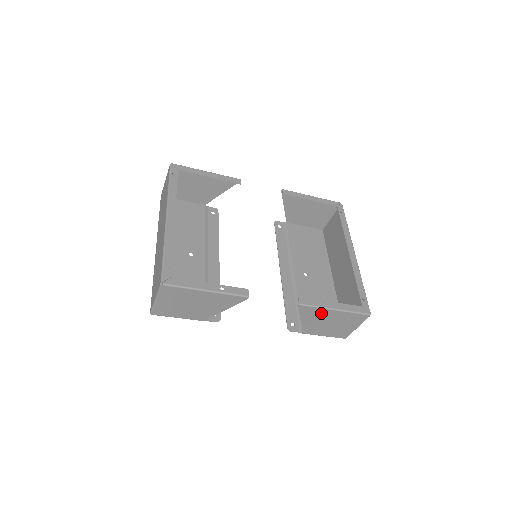
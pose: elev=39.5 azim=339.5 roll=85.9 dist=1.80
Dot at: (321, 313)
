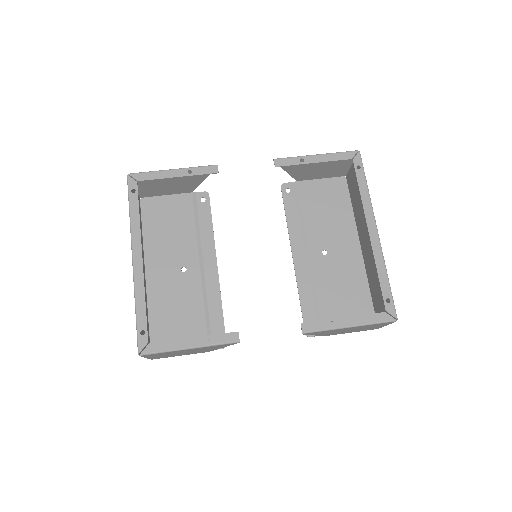
Dot at: (334, 330)
